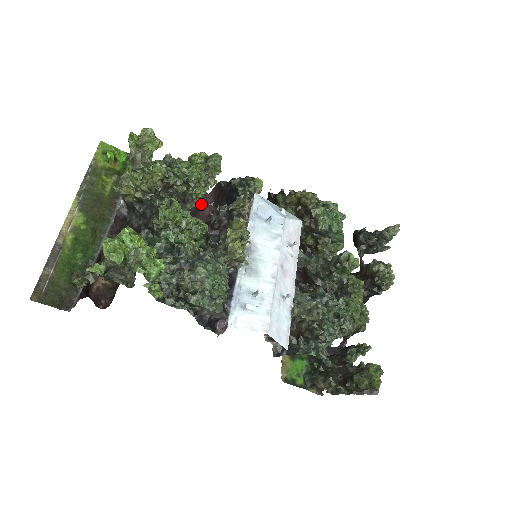
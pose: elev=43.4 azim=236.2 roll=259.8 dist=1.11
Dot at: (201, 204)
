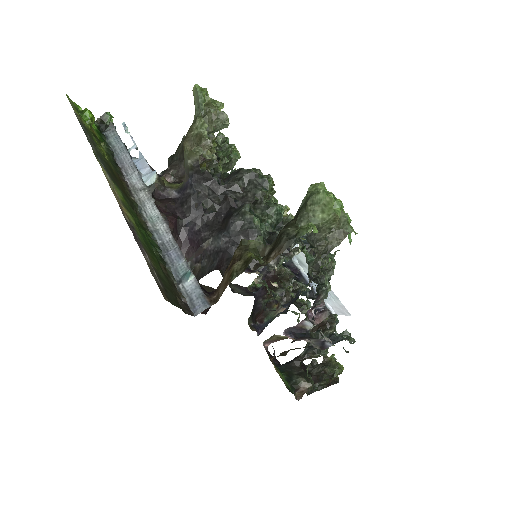
Dot at: occluded
